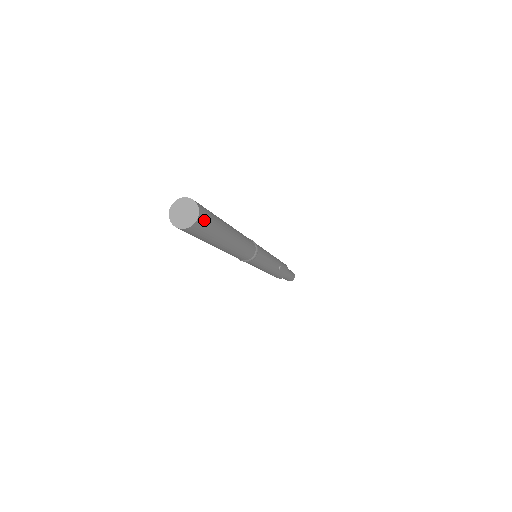
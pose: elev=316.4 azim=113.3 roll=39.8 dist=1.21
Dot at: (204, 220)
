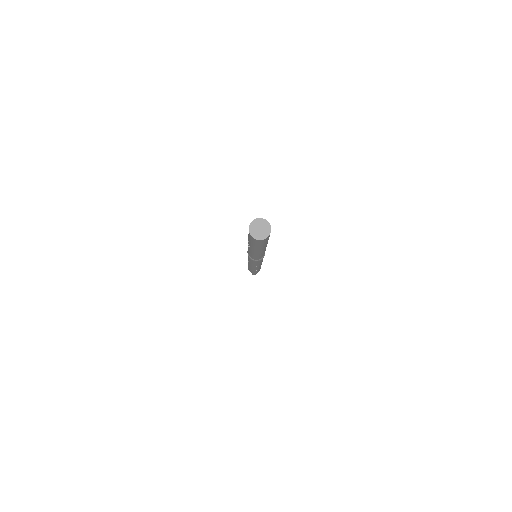
Dot at: occluded
